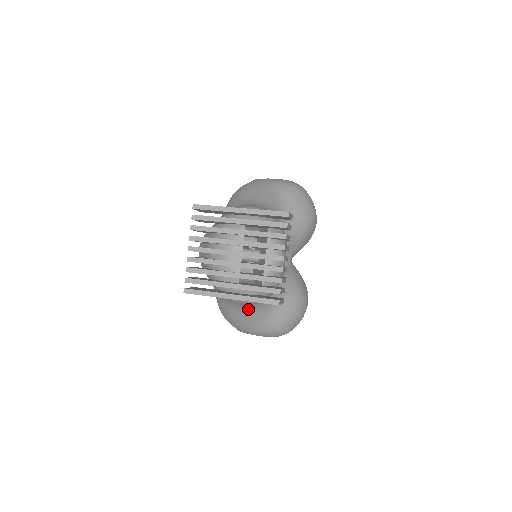
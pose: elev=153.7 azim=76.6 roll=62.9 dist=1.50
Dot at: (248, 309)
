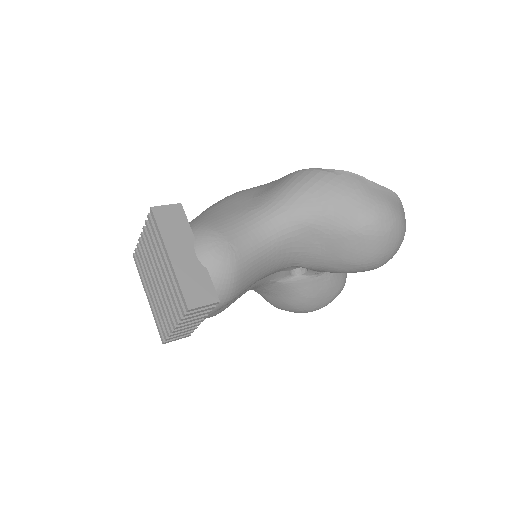
Dot at: occluded
